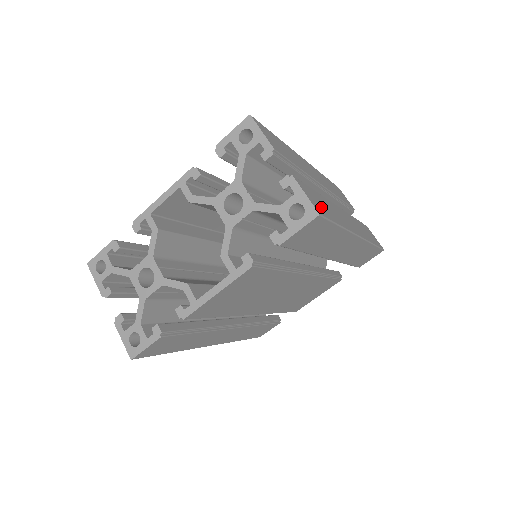
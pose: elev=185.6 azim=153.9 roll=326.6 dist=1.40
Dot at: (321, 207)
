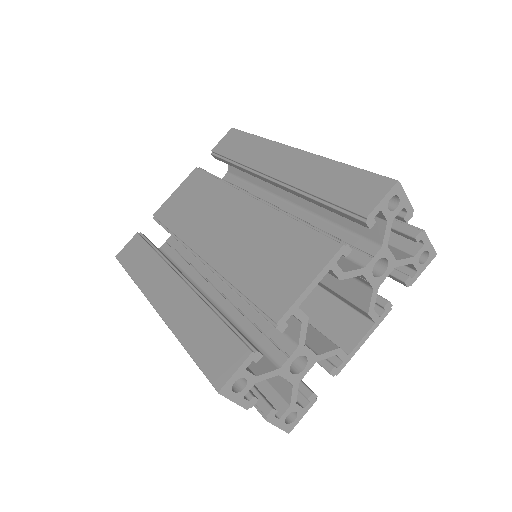
Dot at: occluded
